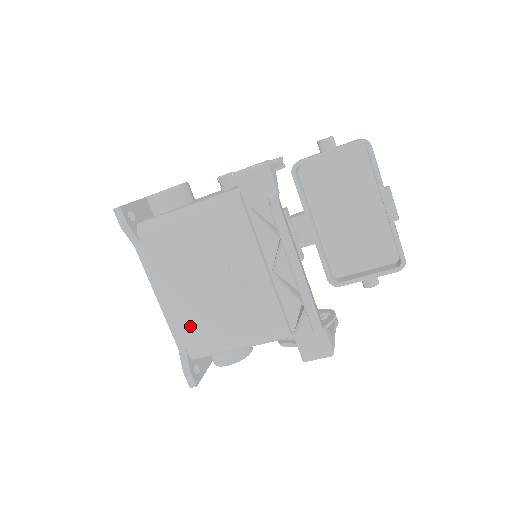
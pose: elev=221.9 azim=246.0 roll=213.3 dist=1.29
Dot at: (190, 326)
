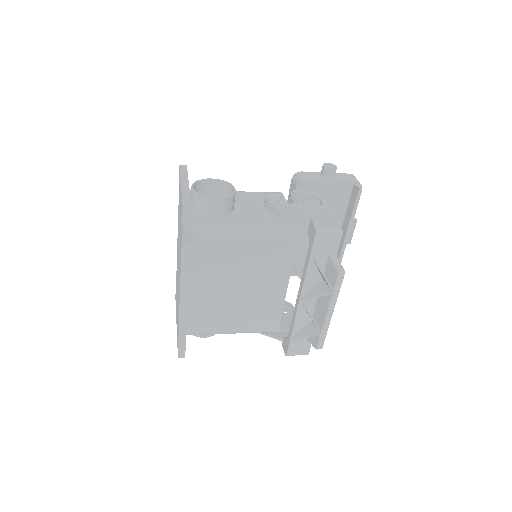
Dot at: (200, 314)
